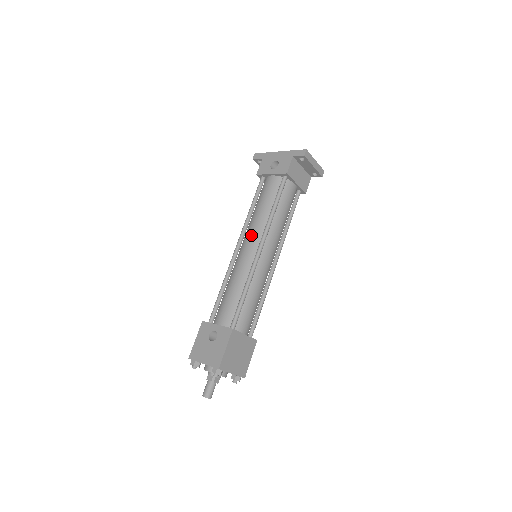
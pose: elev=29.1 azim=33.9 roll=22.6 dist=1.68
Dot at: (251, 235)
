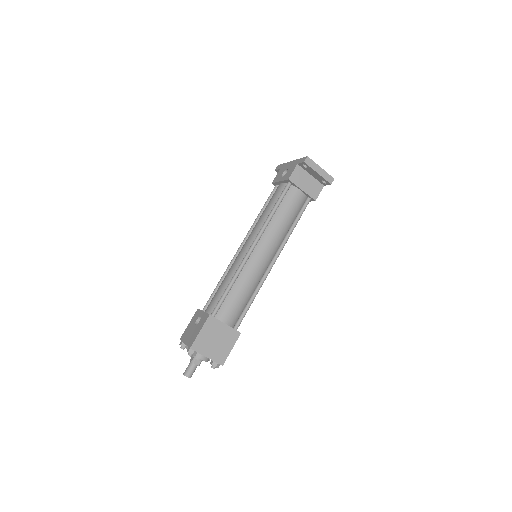
Dot at: (250, 235)
